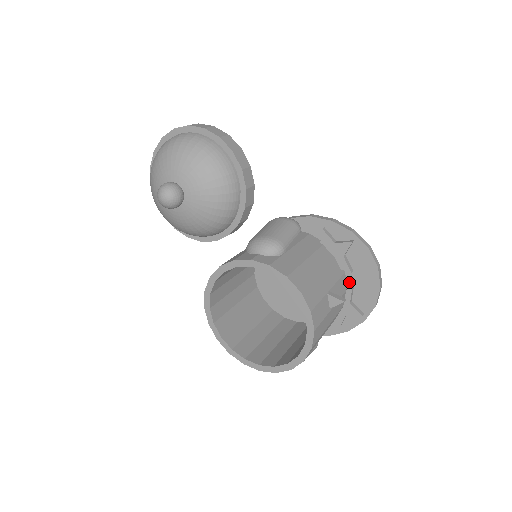
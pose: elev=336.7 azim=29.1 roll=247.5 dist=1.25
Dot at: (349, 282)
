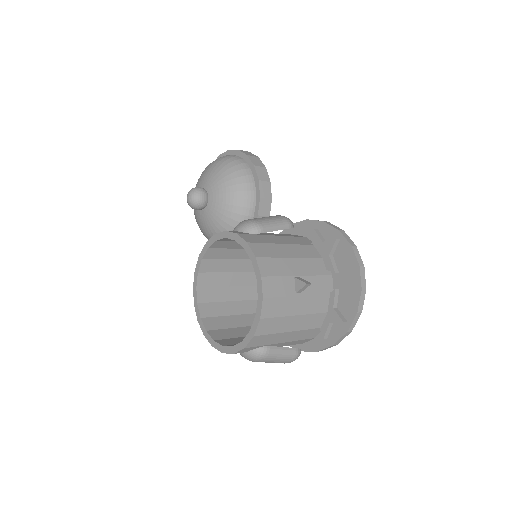
Dot at: (335, 286)
